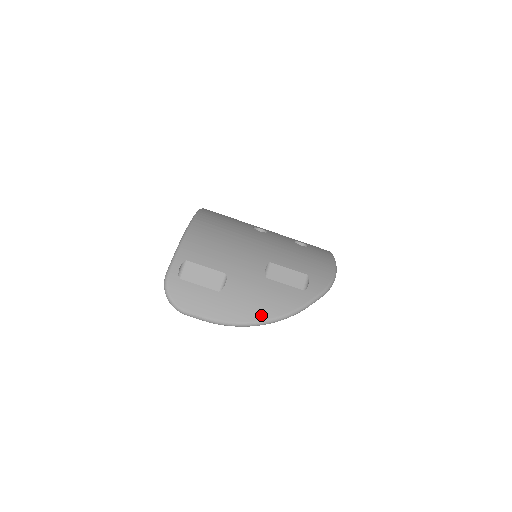
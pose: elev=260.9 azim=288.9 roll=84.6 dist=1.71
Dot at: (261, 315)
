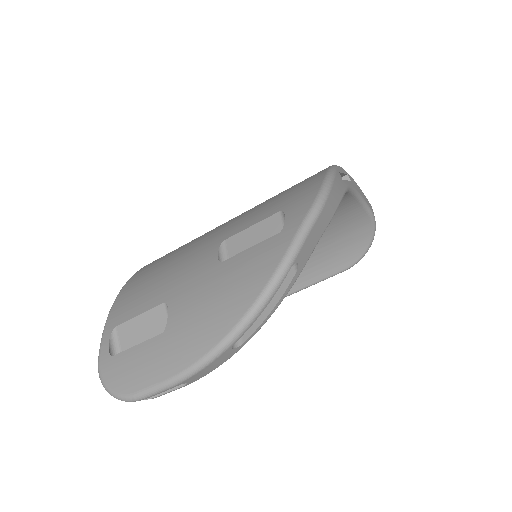
Dot at: (231, 317)
